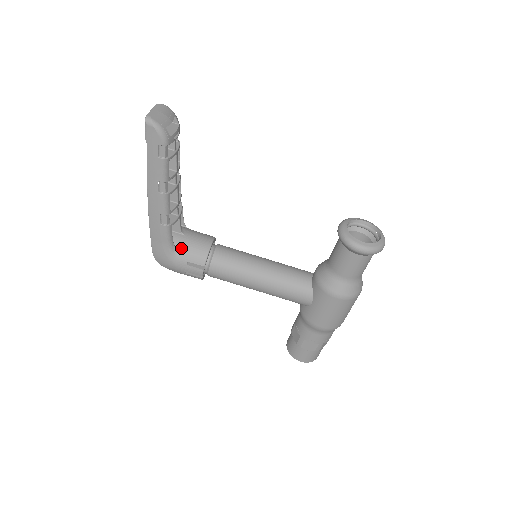
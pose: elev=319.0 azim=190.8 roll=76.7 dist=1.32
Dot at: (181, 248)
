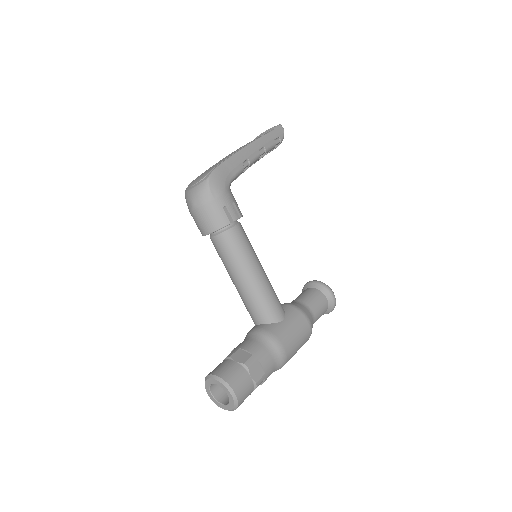
Dot at: occluded
